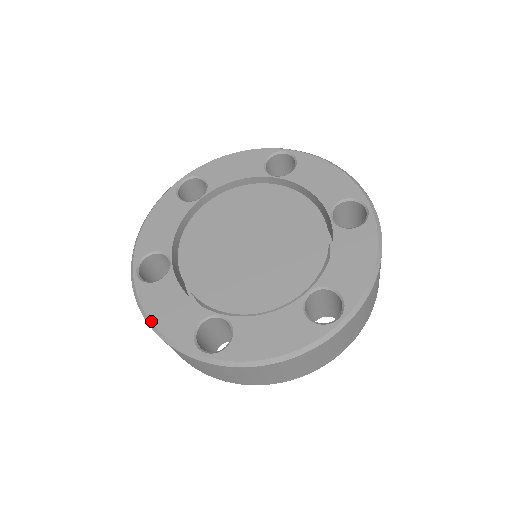
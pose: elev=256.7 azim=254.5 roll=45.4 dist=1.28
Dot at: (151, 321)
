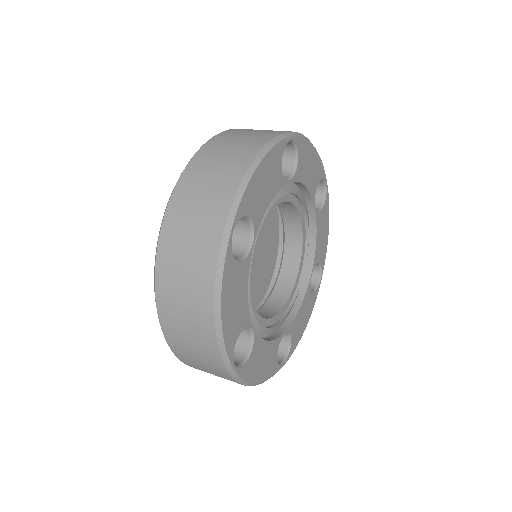
Dot at: (155, 297)
